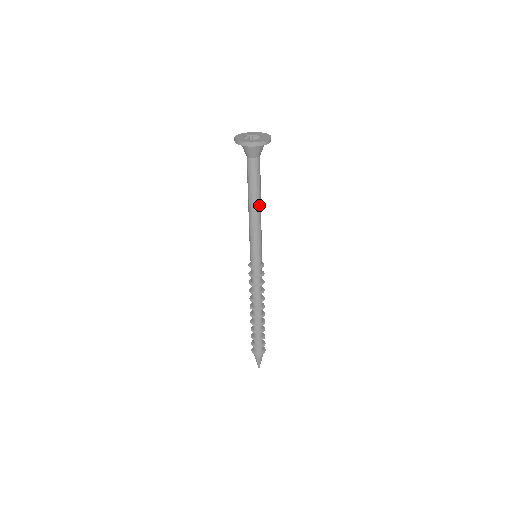
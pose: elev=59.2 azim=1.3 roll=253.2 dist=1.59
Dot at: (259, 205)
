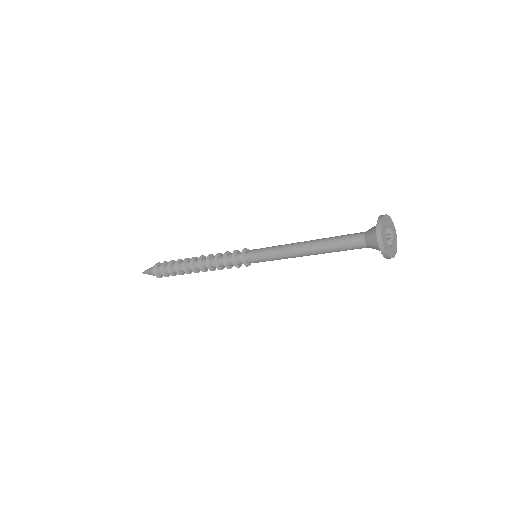
Dot at: (314, 254)
